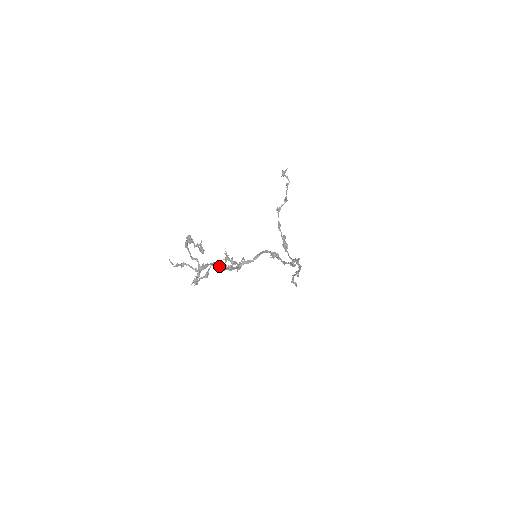
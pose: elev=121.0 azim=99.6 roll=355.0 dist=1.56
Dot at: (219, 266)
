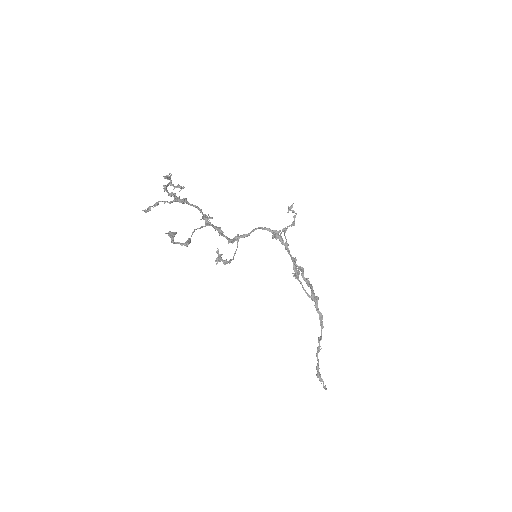
Dot at: occluded
